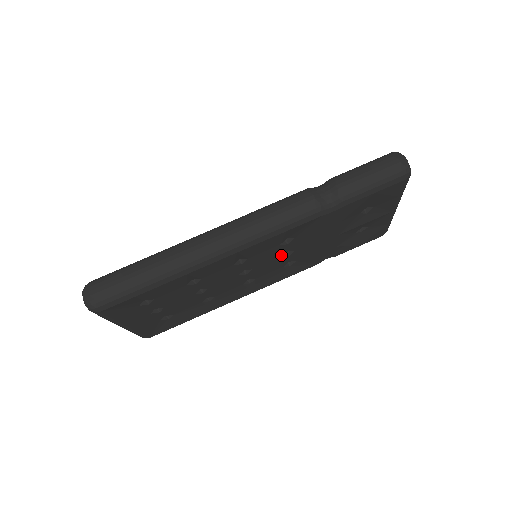
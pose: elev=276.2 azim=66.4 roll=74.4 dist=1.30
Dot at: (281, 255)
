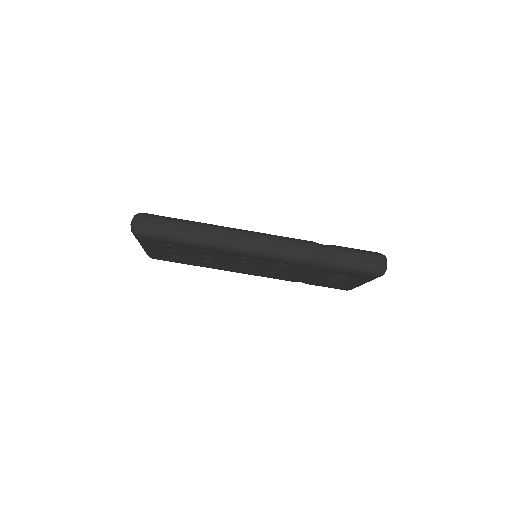
Dot at: (272, 266)
